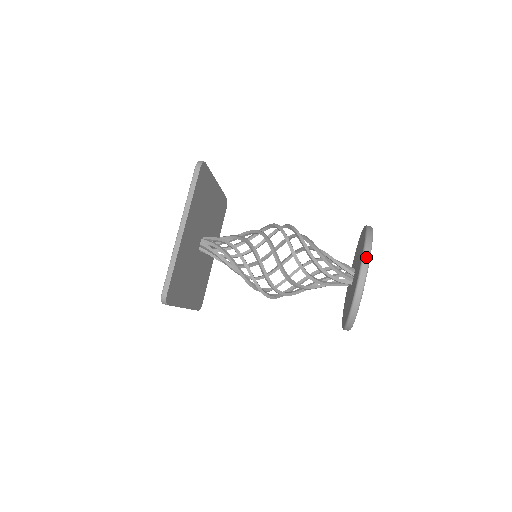
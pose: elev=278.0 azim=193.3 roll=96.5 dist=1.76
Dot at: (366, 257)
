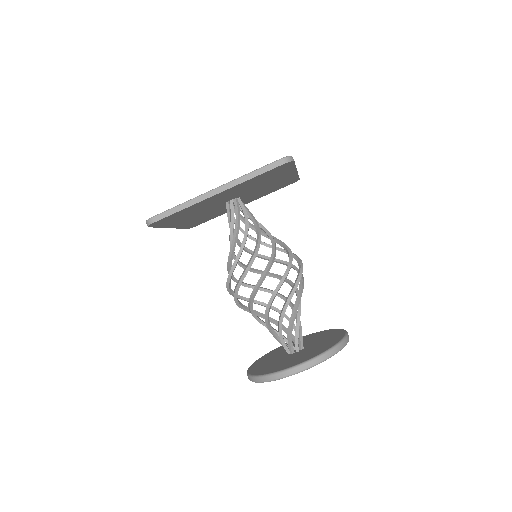
Dot at: (309, 365)
